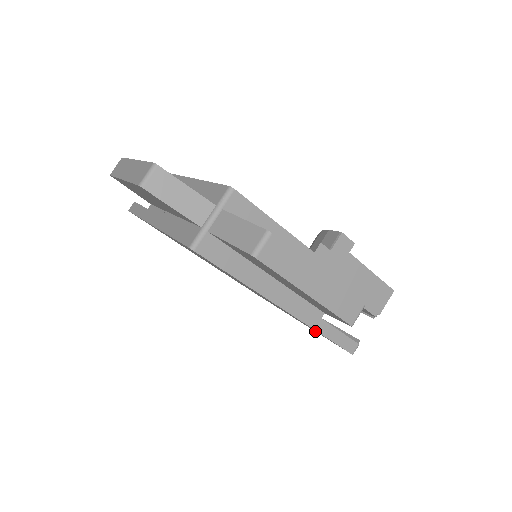
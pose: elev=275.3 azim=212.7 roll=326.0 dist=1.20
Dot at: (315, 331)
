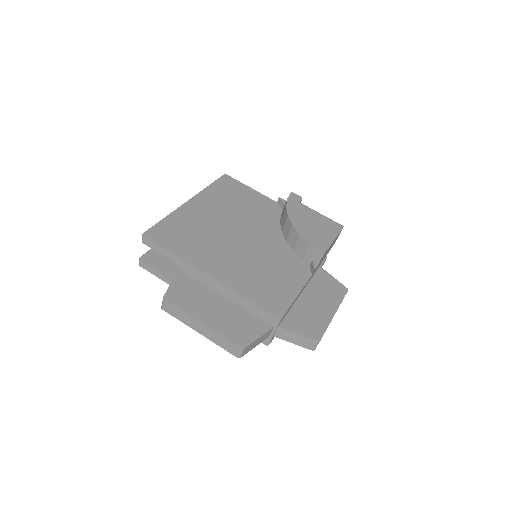
Dot at: occluded
